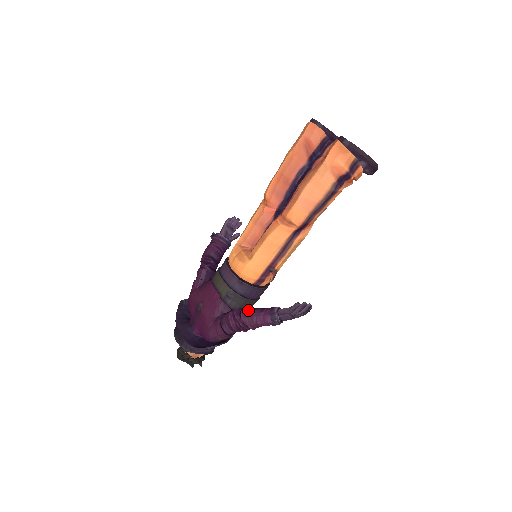
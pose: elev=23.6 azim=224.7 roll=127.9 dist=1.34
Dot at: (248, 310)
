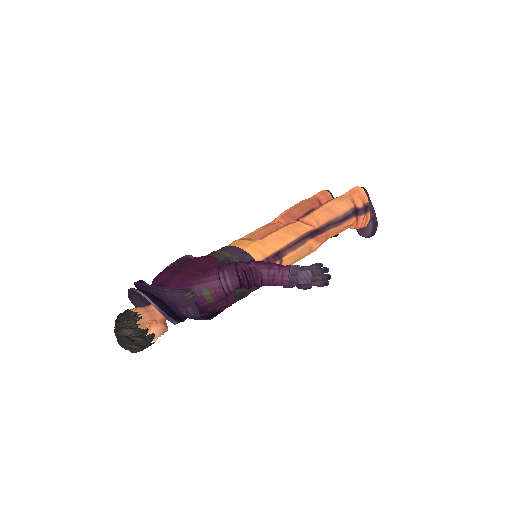
Dot at: (259, 261)
